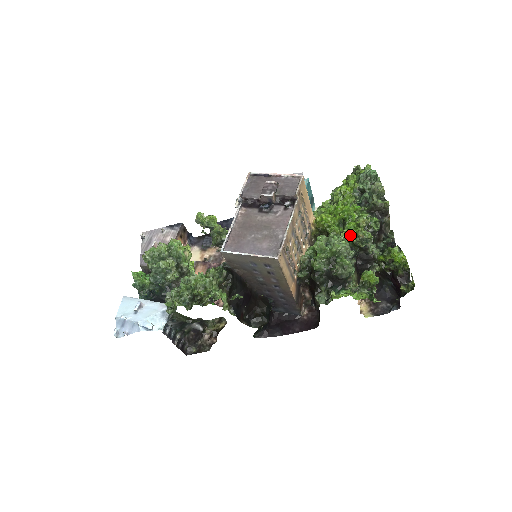
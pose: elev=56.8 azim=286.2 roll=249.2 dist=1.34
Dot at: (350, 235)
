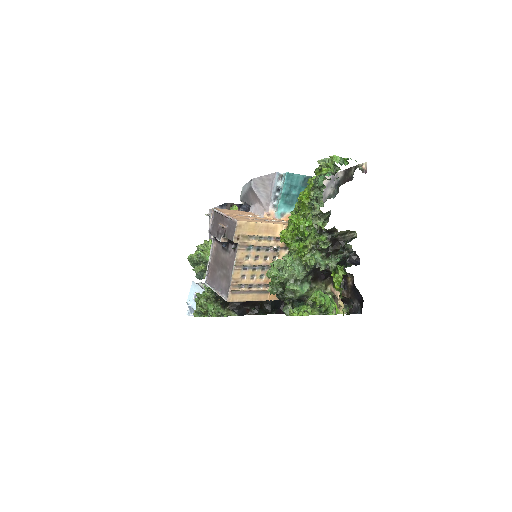
Dot at: (300, 257)
